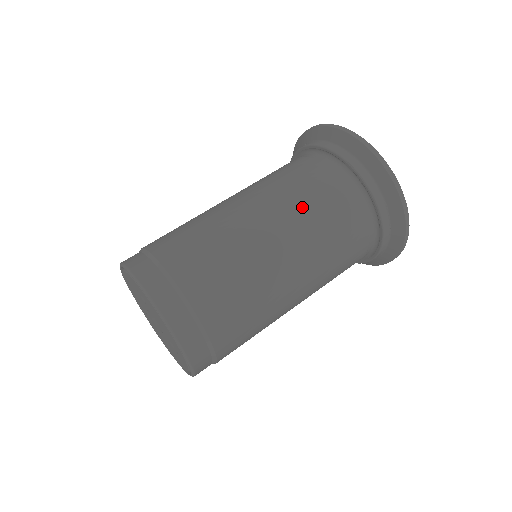
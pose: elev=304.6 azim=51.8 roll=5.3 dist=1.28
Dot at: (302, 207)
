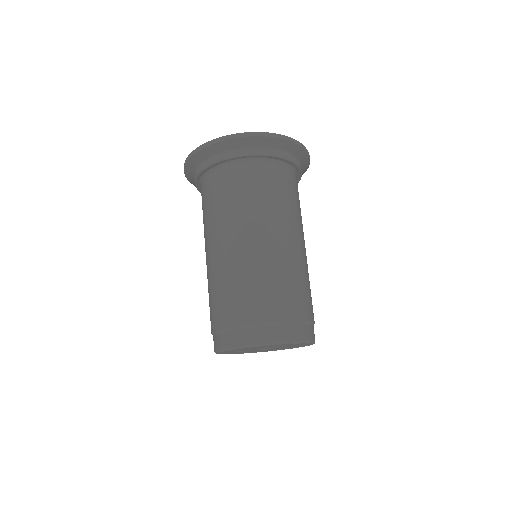
Dot at: (300, 216)
